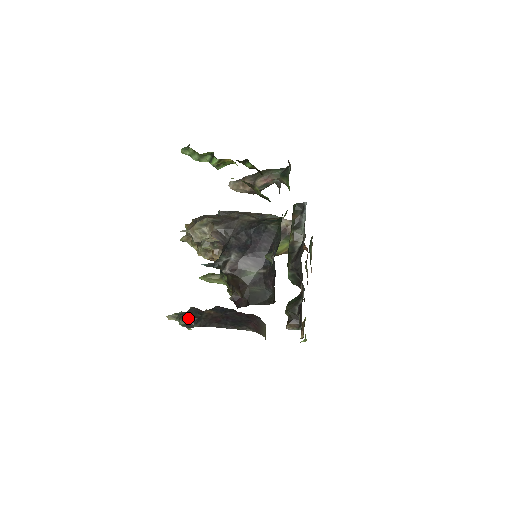
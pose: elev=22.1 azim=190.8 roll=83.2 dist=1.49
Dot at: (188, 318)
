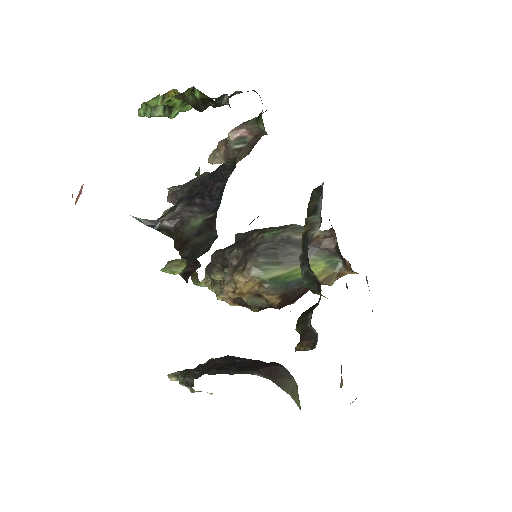
Dot at: (189, 372)
